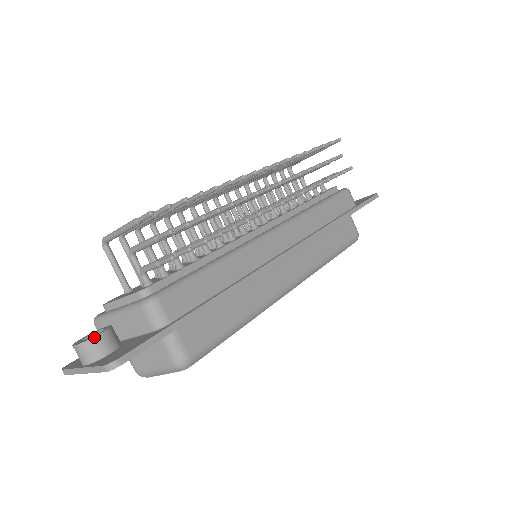
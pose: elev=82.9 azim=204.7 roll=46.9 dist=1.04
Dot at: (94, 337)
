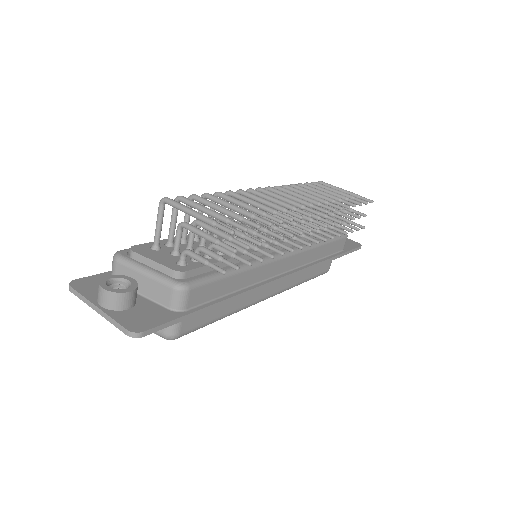
Dot at: (124, 293)
